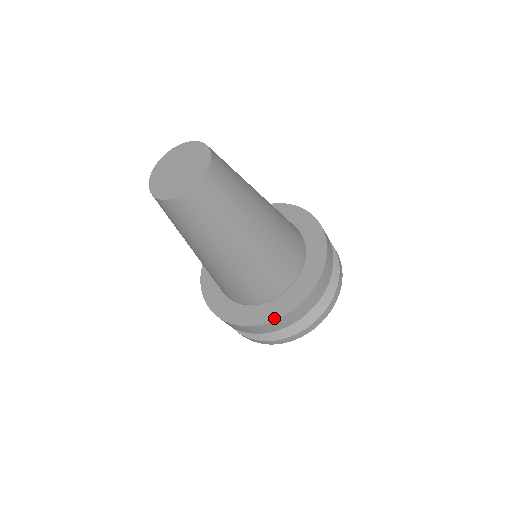
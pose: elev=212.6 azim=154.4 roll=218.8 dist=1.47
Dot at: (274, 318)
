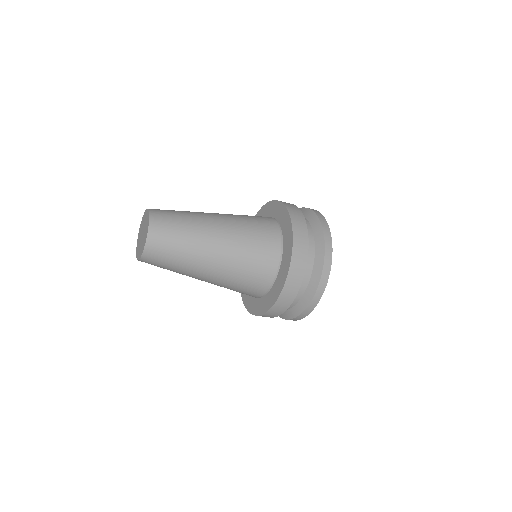
Dot at: (274, 300)
